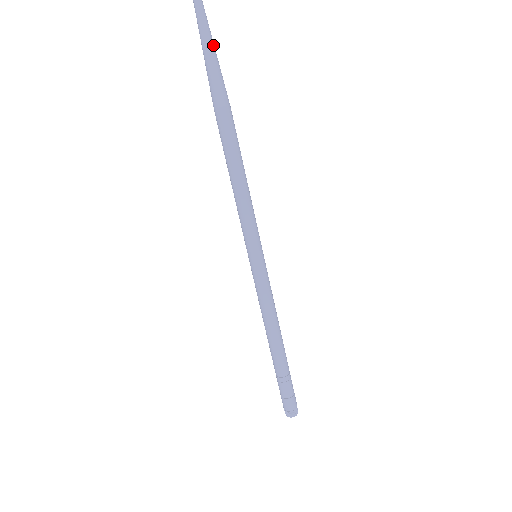
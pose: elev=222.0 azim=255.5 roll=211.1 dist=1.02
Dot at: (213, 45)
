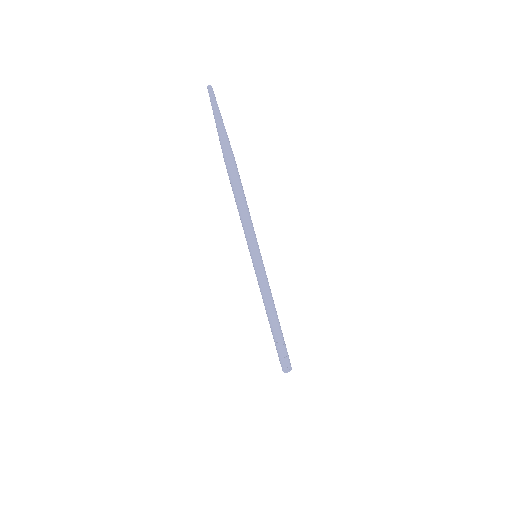
Dot at: (222, 121)
